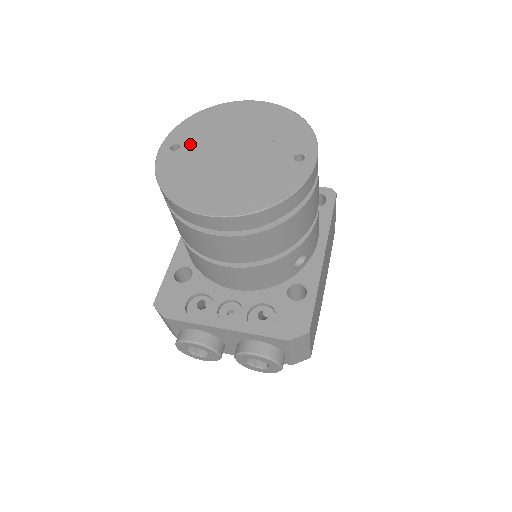
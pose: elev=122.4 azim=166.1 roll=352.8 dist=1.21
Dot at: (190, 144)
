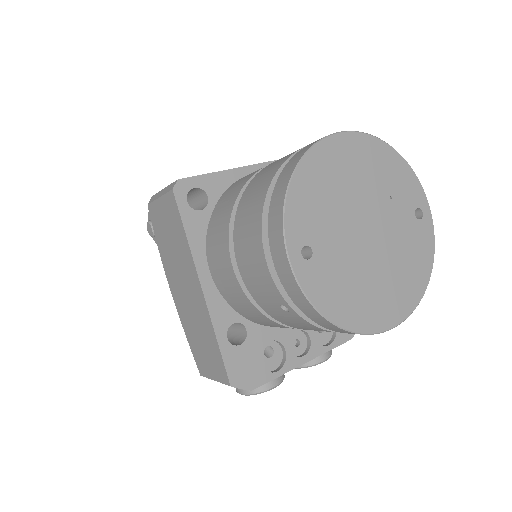
Dot at: (320, 239)
